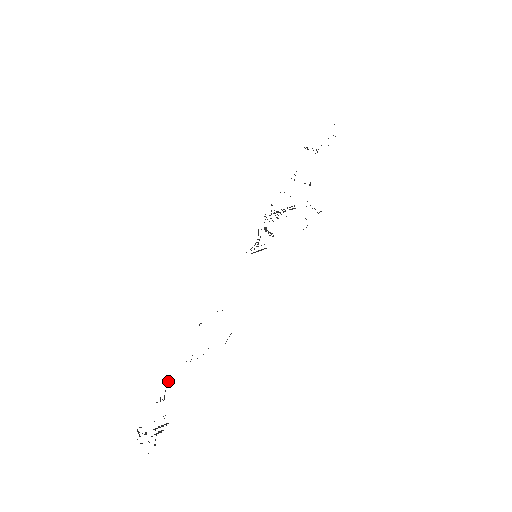
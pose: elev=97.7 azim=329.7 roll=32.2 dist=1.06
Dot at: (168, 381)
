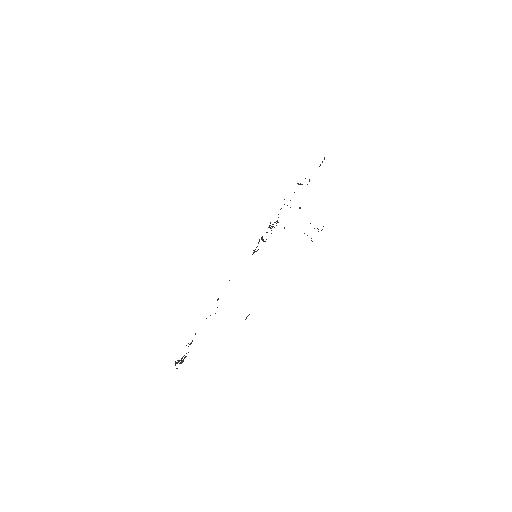
Dot at: (195, 333)
